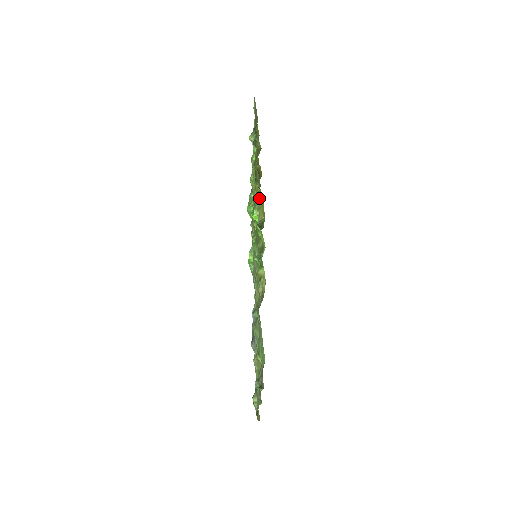
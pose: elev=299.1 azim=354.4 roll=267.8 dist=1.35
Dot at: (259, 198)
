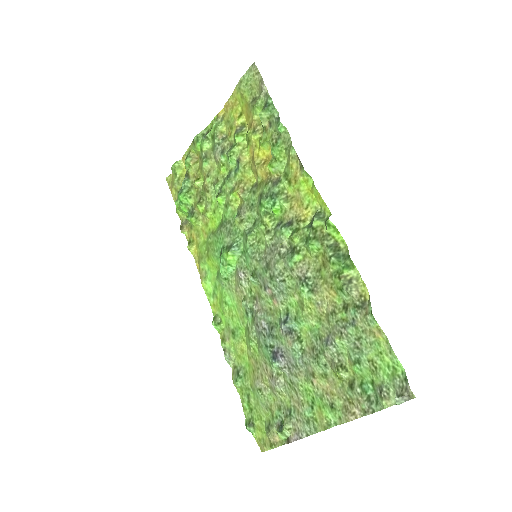
Dot at: (315, 188)
